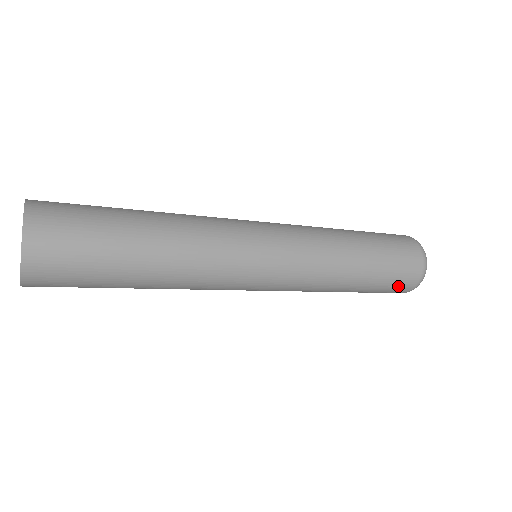
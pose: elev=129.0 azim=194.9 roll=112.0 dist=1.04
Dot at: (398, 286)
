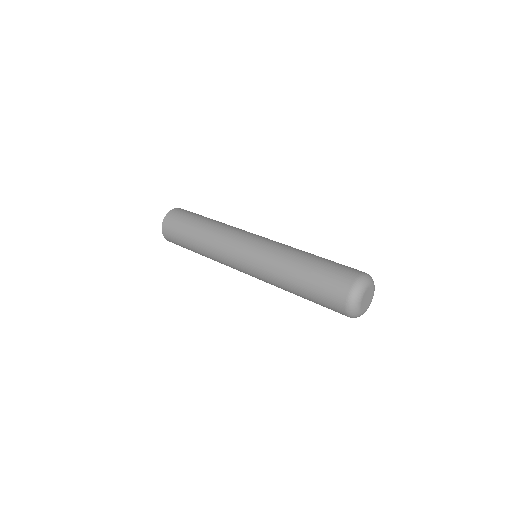
Dot at: (332, 309)
